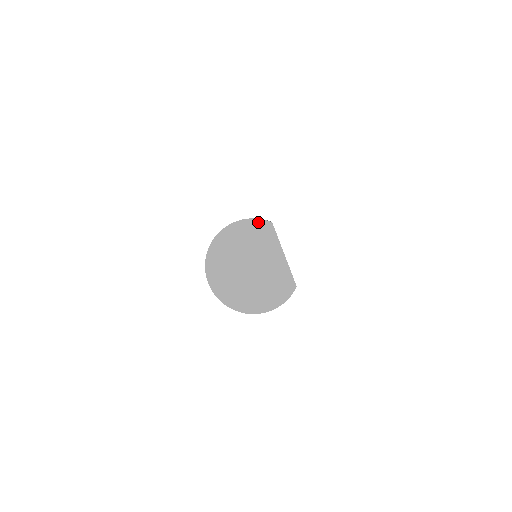
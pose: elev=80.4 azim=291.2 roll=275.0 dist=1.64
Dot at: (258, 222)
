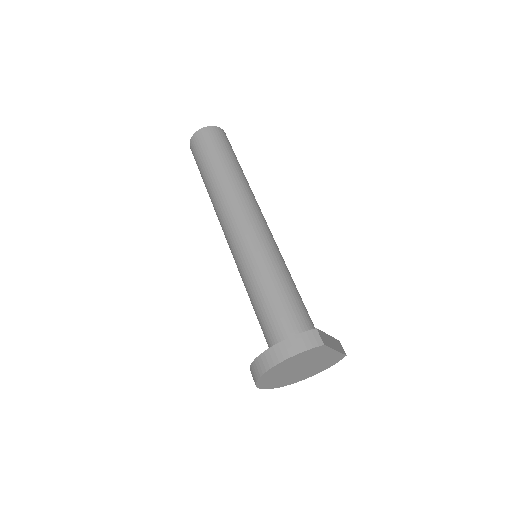
Dot at: (309, 351)
